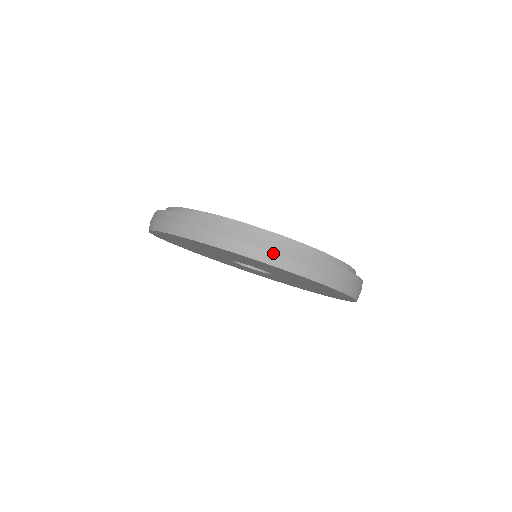
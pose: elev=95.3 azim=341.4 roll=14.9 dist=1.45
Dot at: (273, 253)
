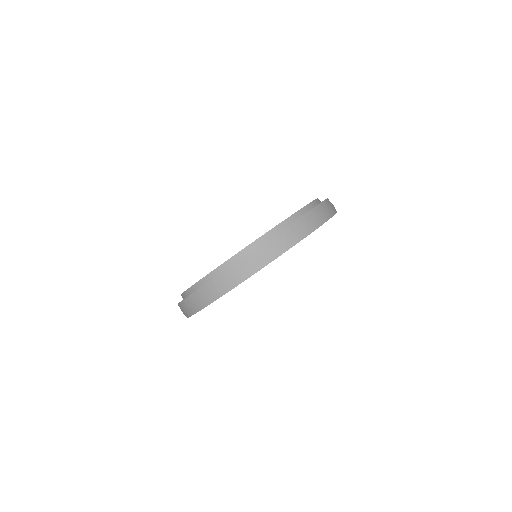
Dot at: (313, 221)
